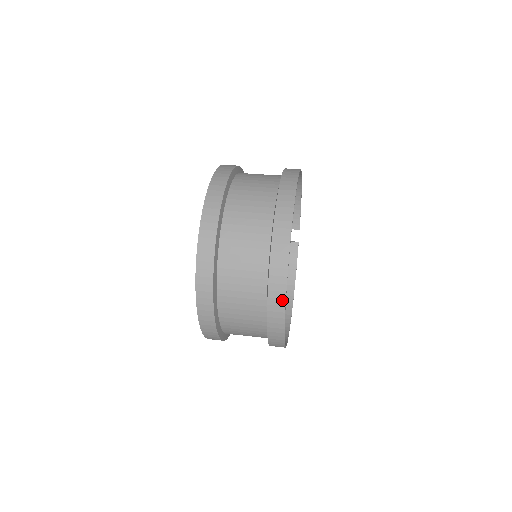
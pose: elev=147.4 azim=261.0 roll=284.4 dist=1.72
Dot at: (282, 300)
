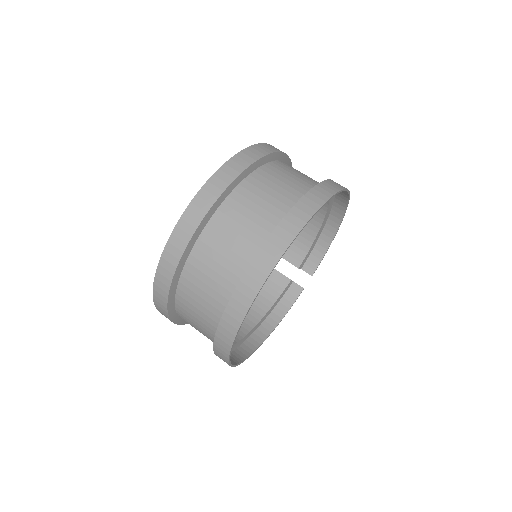
Dot at: (258, 284)
